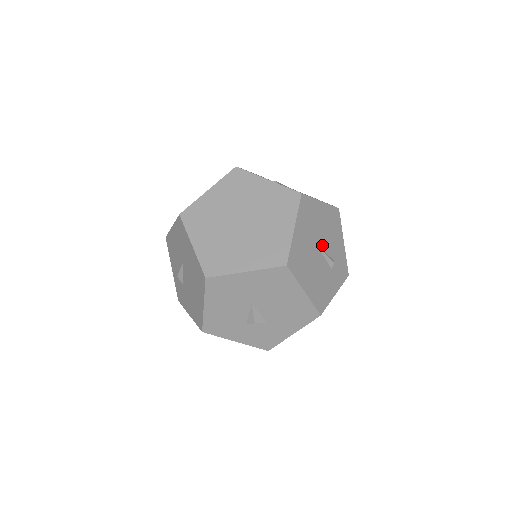
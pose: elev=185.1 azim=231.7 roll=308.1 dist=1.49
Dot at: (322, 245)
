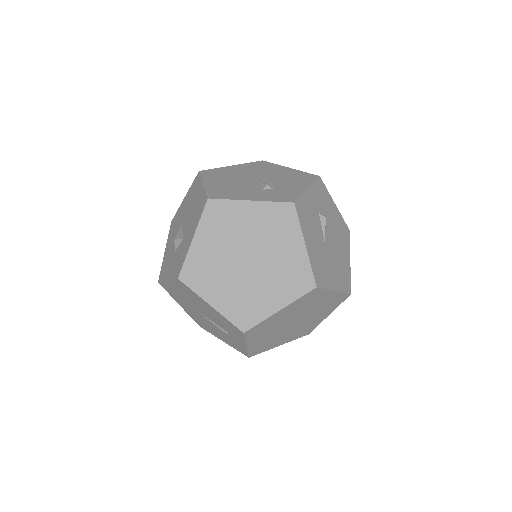
Dot at: (263, 179)
